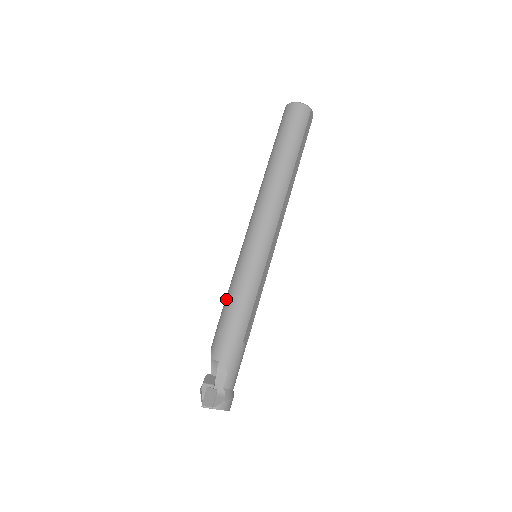
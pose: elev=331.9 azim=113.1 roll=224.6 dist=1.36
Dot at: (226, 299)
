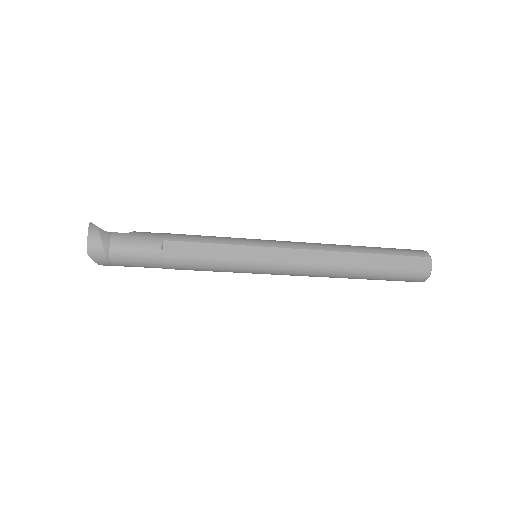
Dot at: occluded
